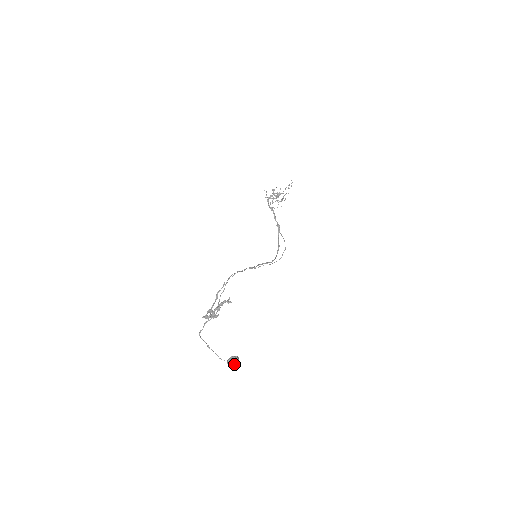
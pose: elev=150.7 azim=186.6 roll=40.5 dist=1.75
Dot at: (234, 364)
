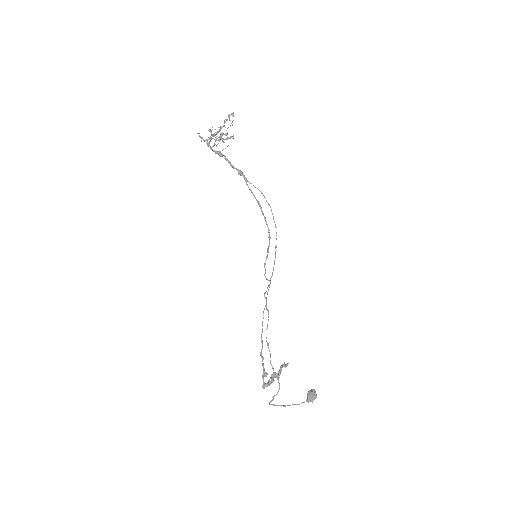
Dot at: (314, 399)
